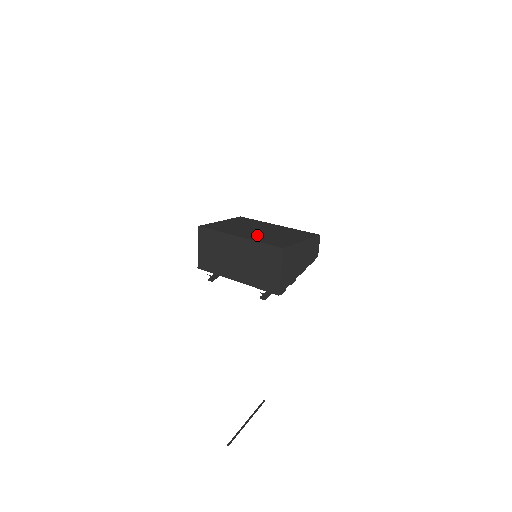
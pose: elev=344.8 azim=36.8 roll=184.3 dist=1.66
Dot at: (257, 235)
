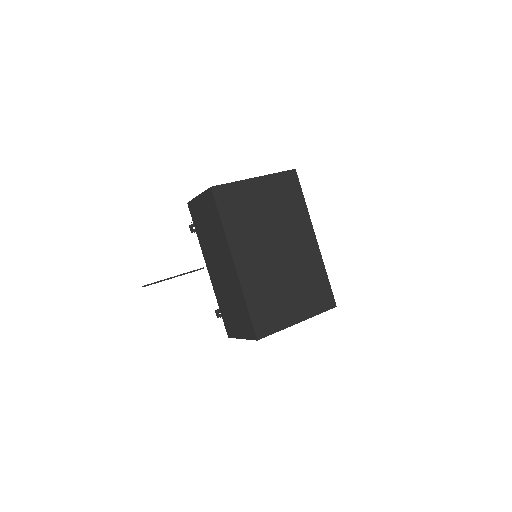
Dot at: (261, 272)
